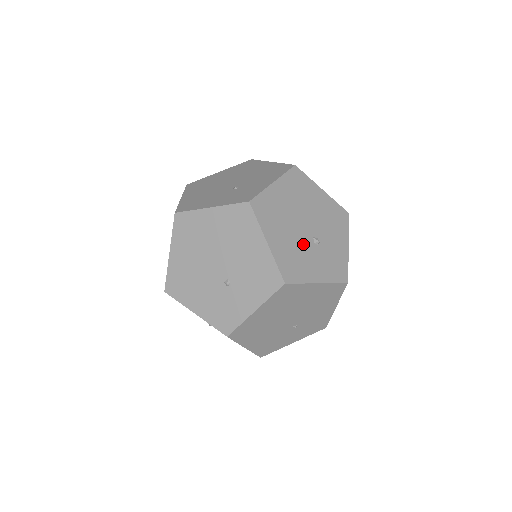
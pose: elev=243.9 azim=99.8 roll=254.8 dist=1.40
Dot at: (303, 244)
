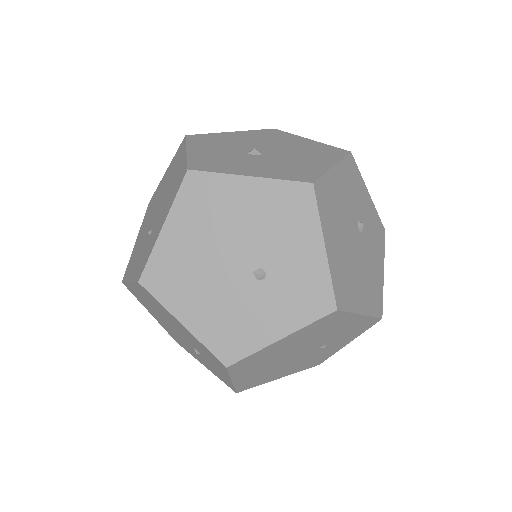
Dot at: (238, 293)
